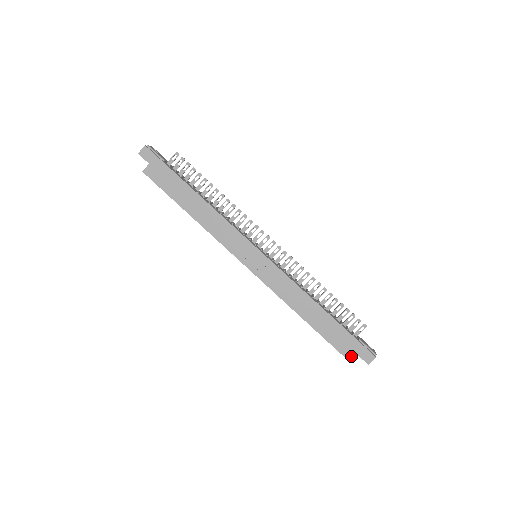
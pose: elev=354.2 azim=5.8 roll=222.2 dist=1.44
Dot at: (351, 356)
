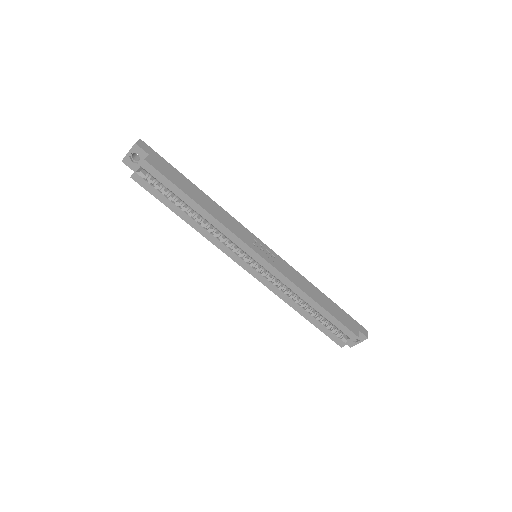
Dot at: (357, 332)
